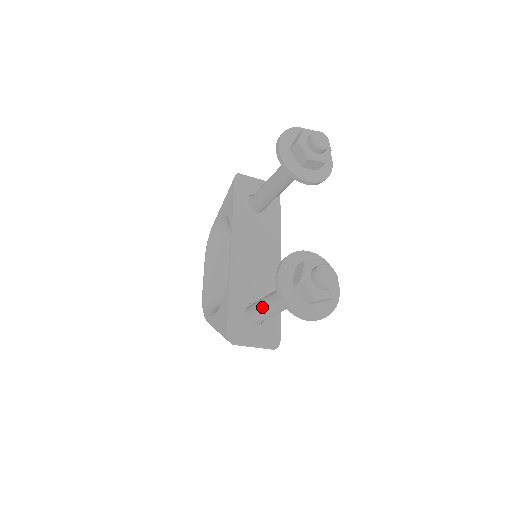
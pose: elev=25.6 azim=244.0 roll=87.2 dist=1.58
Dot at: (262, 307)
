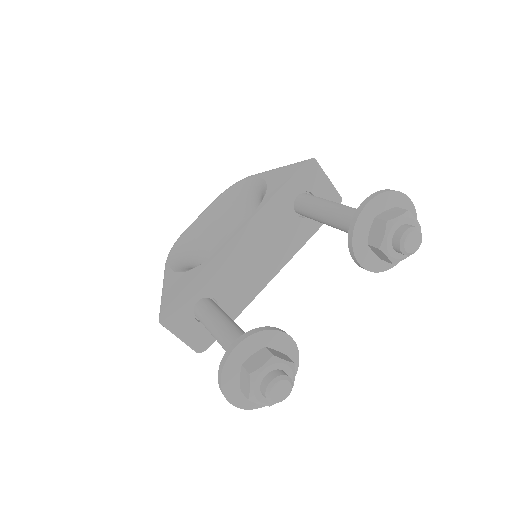
Dot at: (211, 323)
